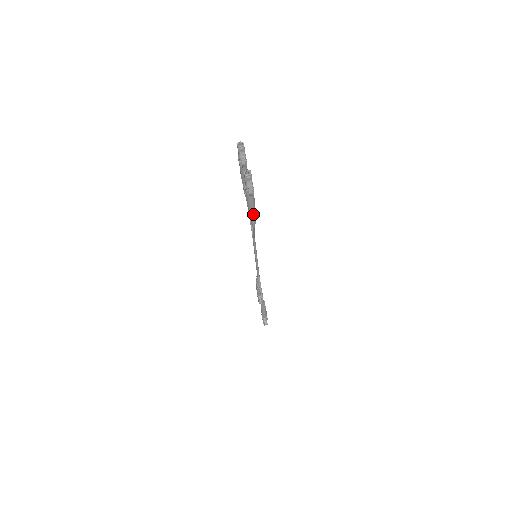
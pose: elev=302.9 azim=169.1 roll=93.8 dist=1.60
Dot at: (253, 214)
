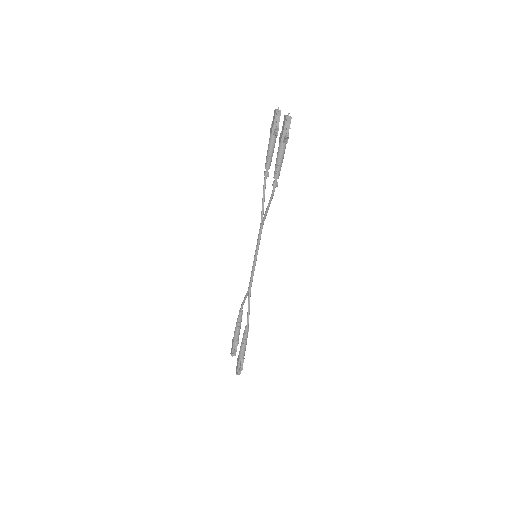
Dot at: (279, 171)
